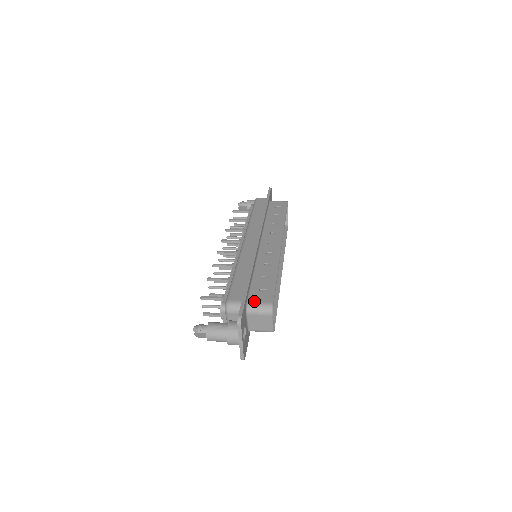
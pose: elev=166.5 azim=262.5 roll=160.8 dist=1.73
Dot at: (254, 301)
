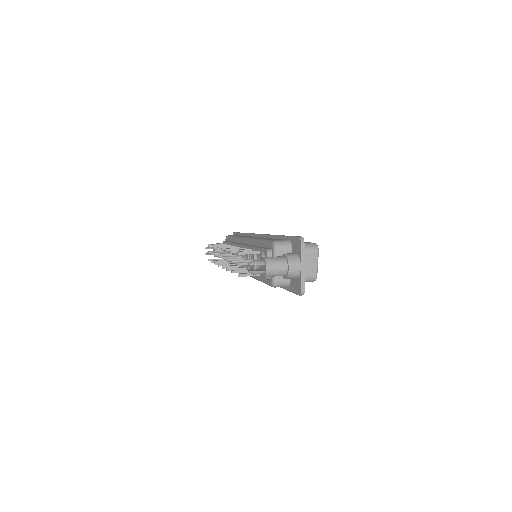
Dot at: occluded
